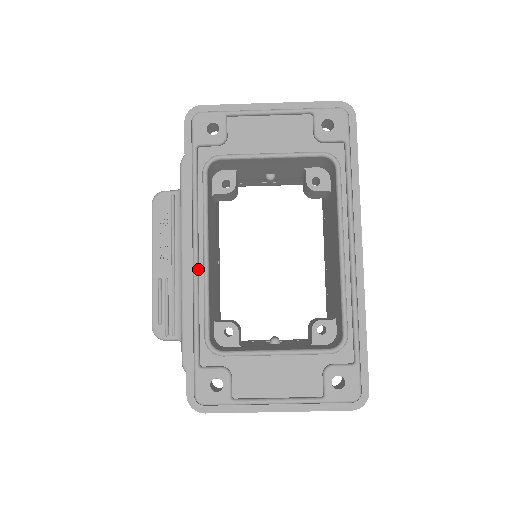
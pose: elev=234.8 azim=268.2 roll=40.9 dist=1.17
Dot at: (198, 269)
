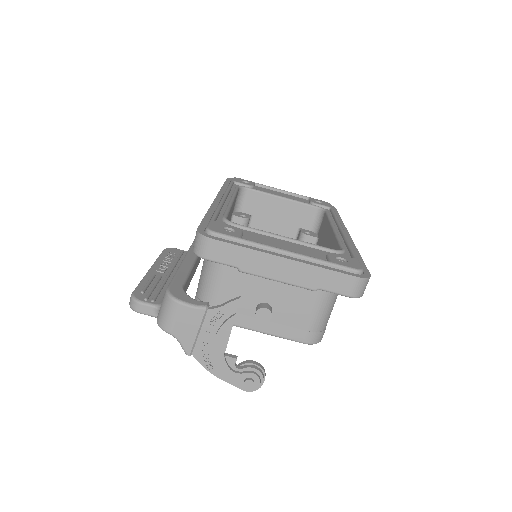
Dot at: (224, 201)
